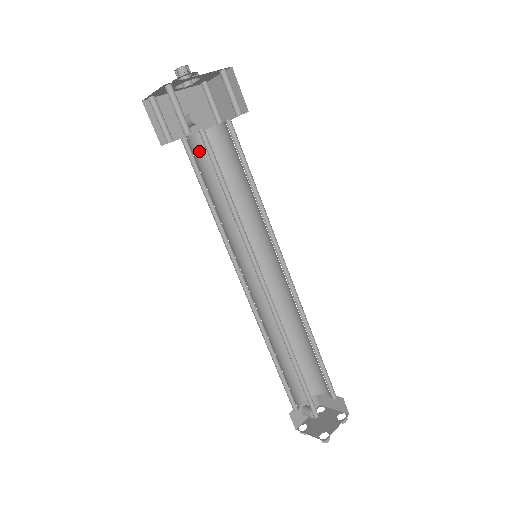
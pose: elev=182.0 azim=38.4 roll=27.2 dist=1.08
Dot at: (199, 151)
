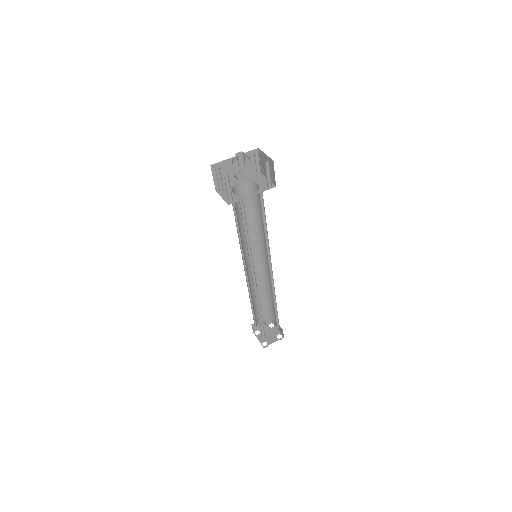
Dot at: (240, 192)
